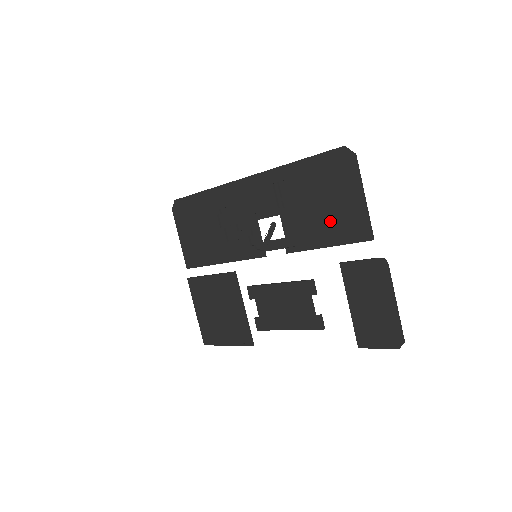
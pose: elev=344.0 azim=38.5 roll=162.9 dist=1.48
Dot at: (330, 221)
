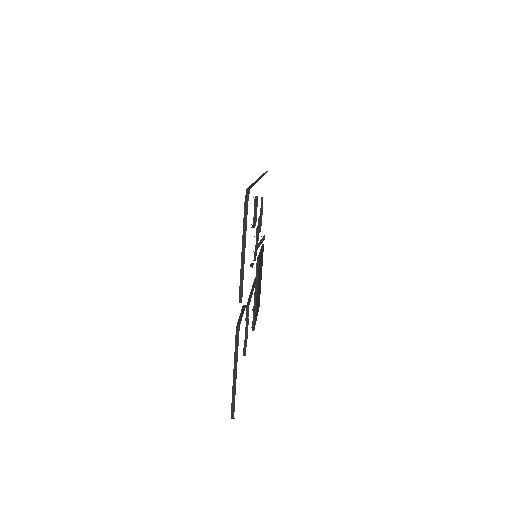
Dot at: occluded
